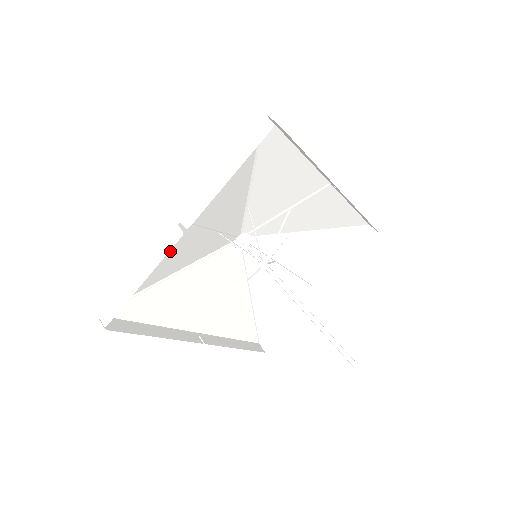
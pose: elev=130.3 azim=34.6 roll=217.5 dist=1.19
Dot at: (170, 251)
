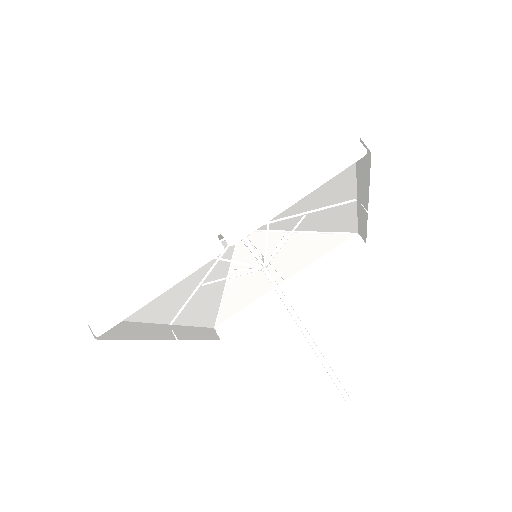
Dot at: occluded
